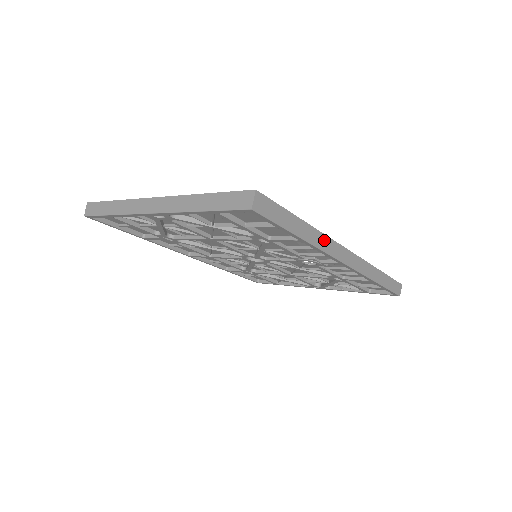
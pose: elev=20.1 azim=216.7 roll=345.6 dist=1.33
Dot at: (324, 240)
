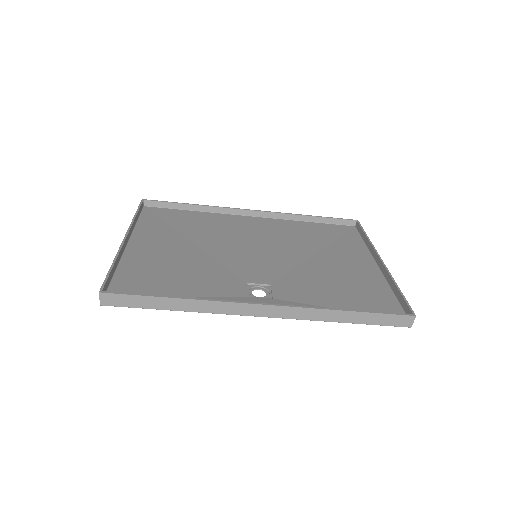
Dot at: (214, 305)
